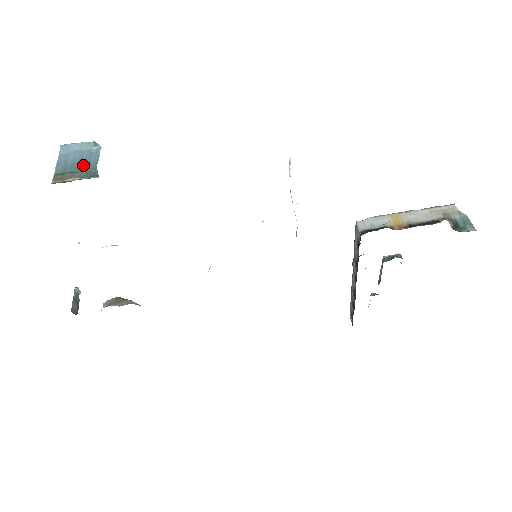
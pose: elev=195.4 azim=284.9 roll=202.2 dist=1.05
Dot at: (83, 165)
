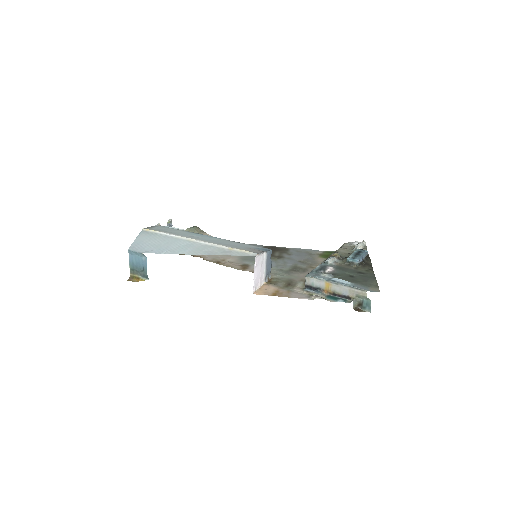
Dot at: (141, 268)
